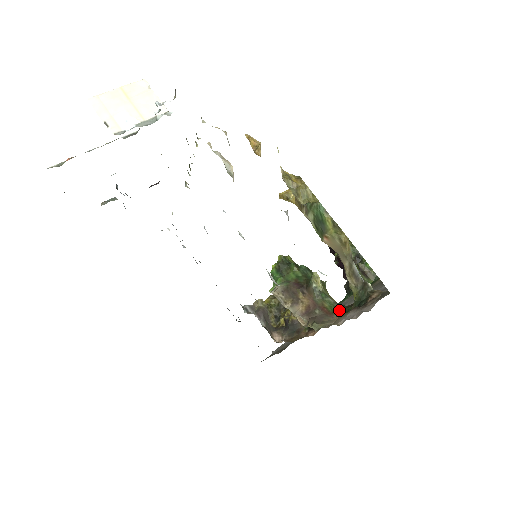
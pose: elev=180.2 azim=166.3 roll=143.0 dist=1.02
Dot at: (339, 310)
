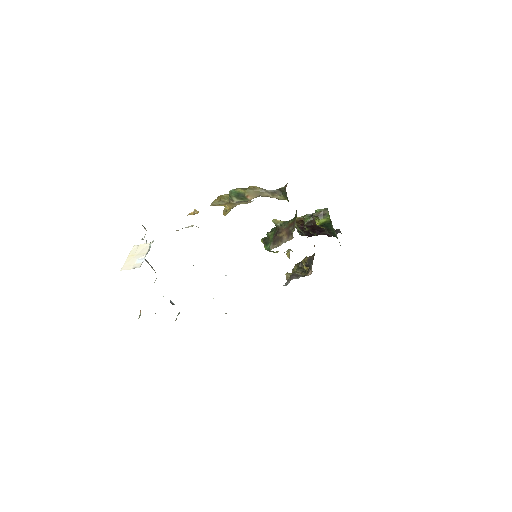
Dot at: (295, 216)
